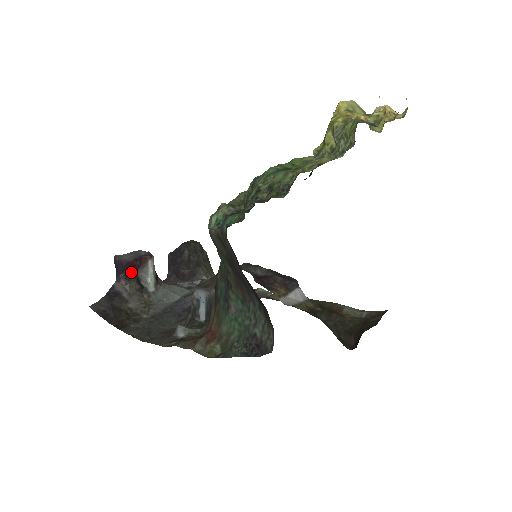
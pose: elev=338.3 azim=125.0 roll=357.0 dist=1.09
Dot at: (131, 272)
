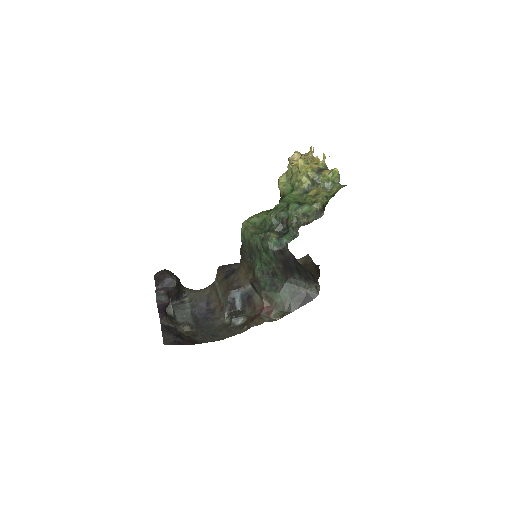
Dot at: occluded
